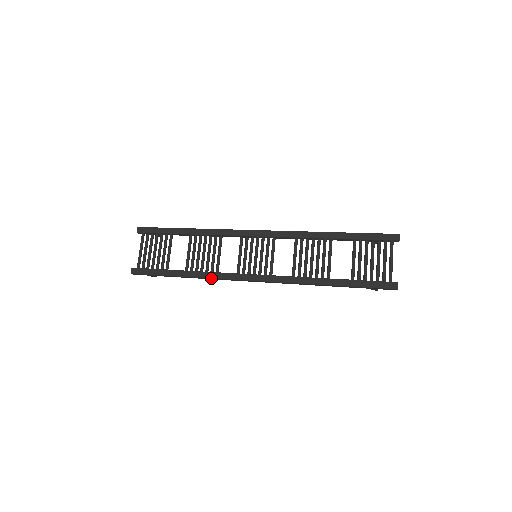
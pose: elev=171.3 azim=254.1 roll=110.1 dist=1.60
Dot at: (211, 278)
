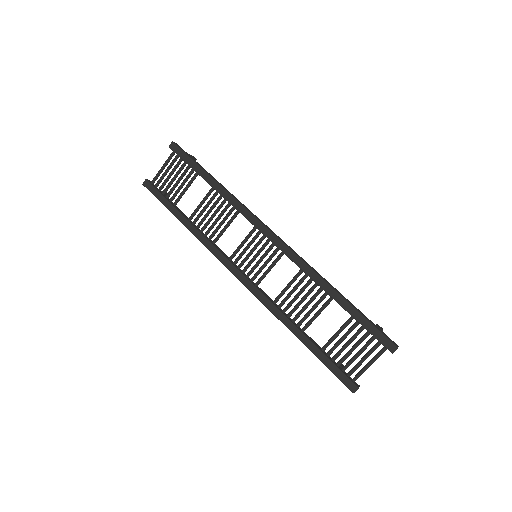
Dot at: (204, 245)
